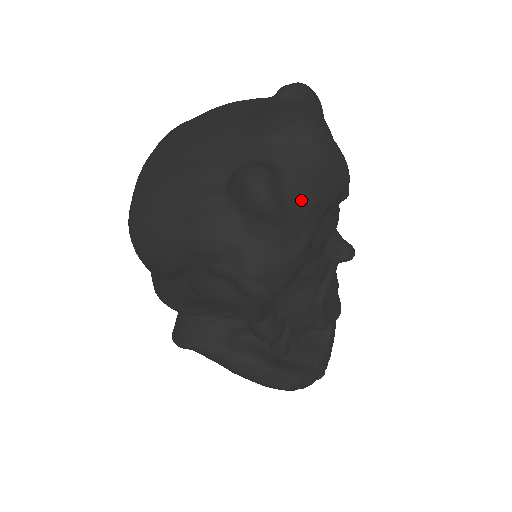
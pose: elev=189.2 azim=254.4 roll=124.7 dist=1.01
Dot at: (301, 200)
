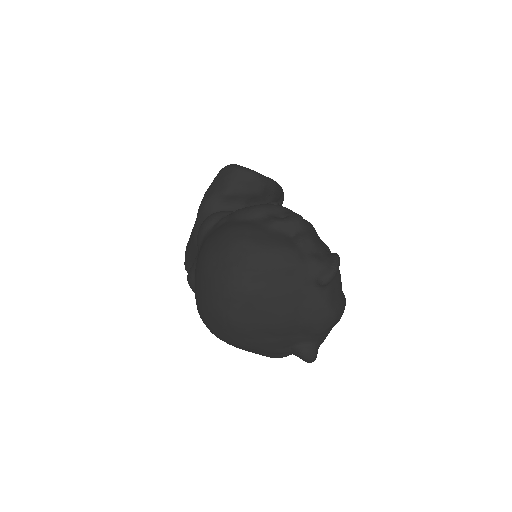
Dot at: occluded
